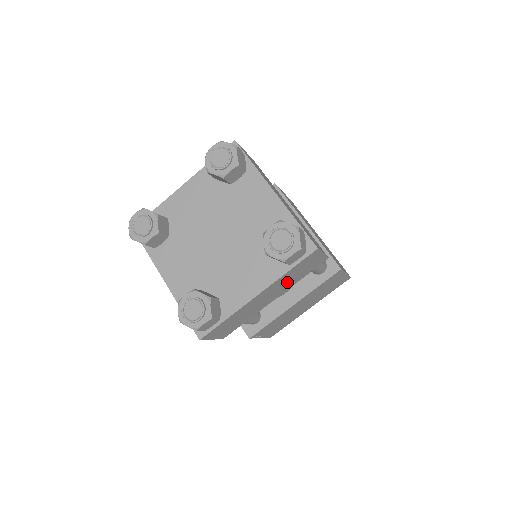
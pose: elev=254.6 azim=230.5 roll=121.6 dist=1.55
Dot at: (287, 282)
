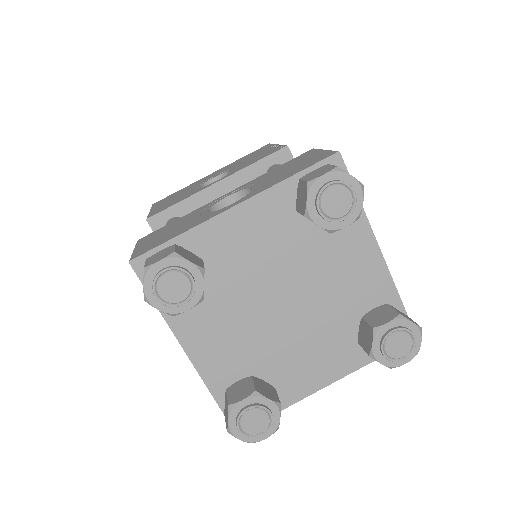
Dot at: occluded
